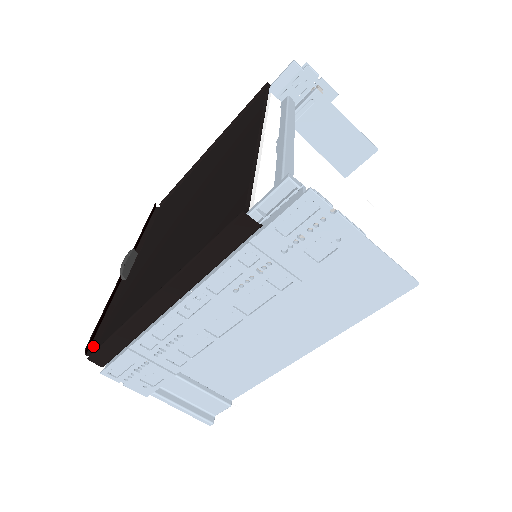
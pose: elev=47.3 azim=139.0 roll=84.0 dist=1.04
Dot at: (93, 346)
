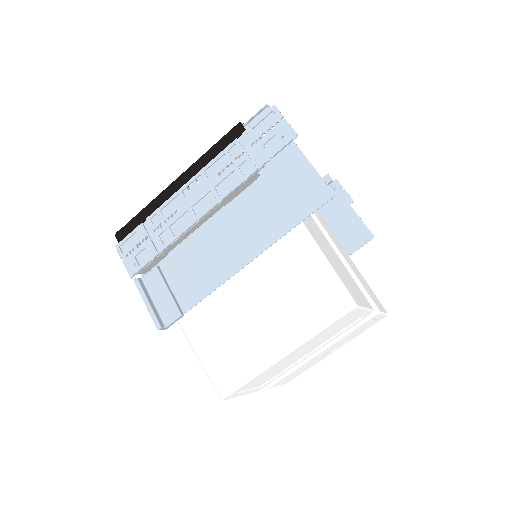
Dot at: occluded
